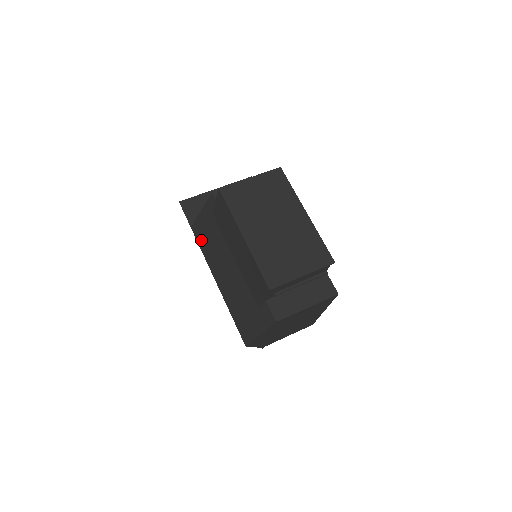
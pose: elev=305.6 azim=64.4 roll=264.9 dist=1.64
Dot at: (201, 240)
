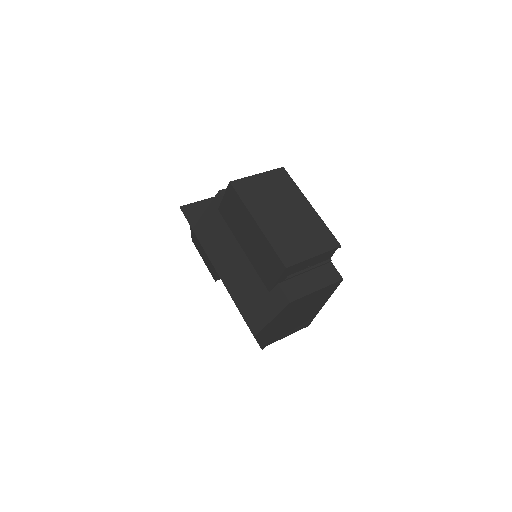
Dot at: (204, 239)
